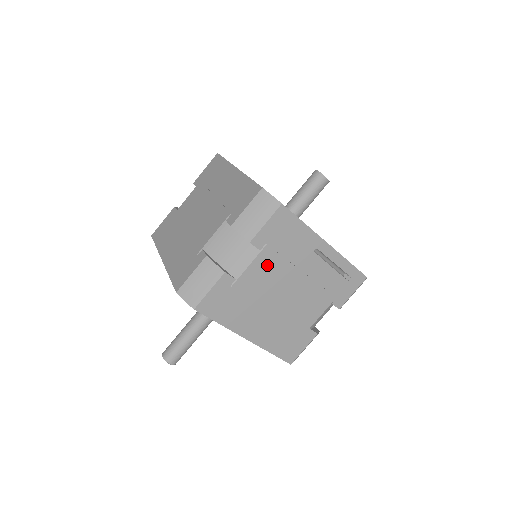
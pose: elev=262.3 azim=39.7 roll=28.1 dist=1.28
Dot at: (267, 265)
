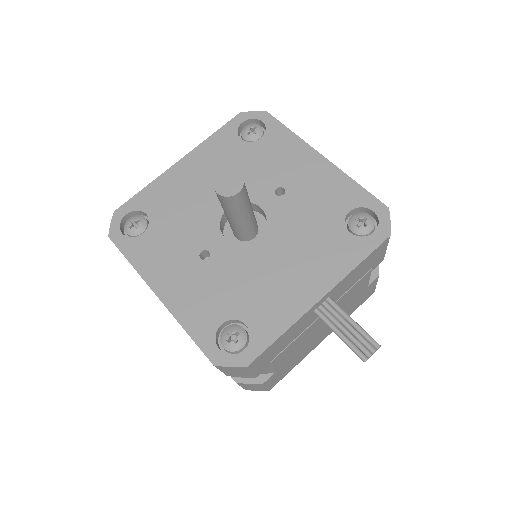
Dot at: (287, 353)
